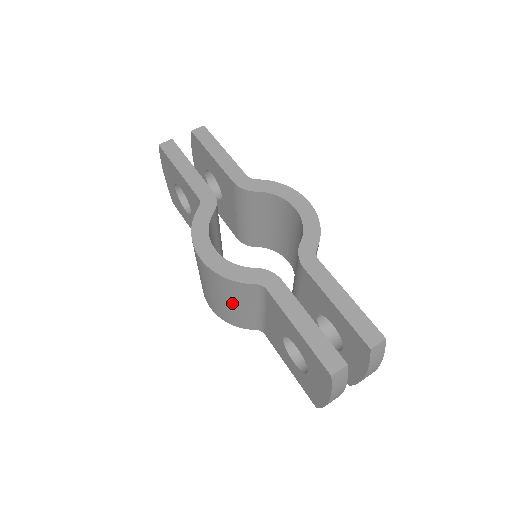
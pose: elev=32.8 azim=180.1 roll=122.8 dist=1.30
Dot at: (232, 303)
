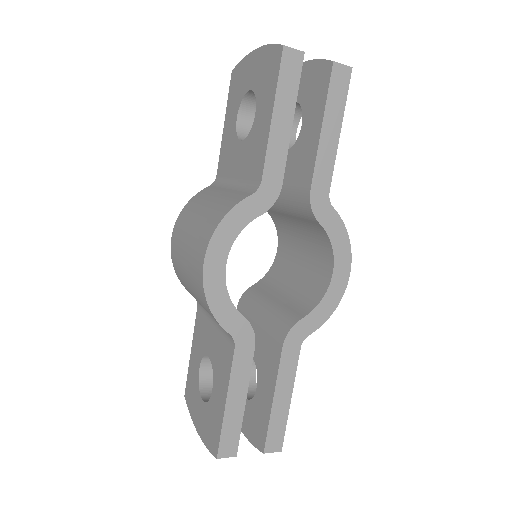
Dot at: (194, 294)
